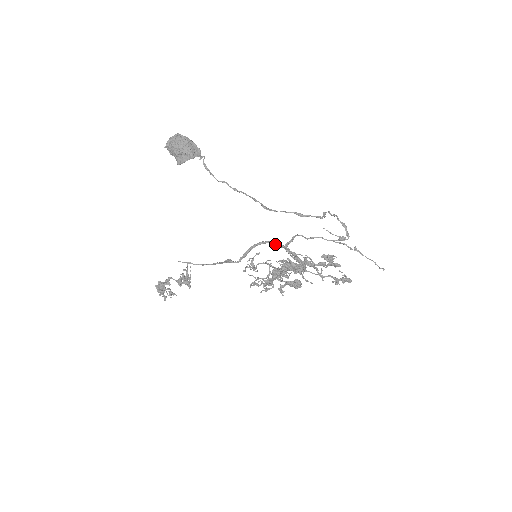
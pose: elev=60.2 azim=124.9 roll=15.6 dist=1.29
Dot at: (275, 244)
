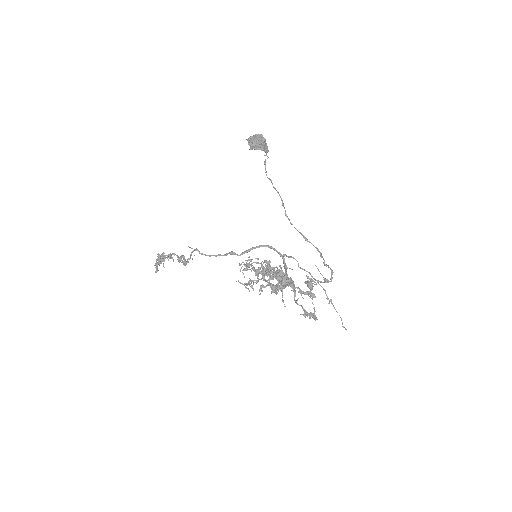
Dot at: (276, 251)
